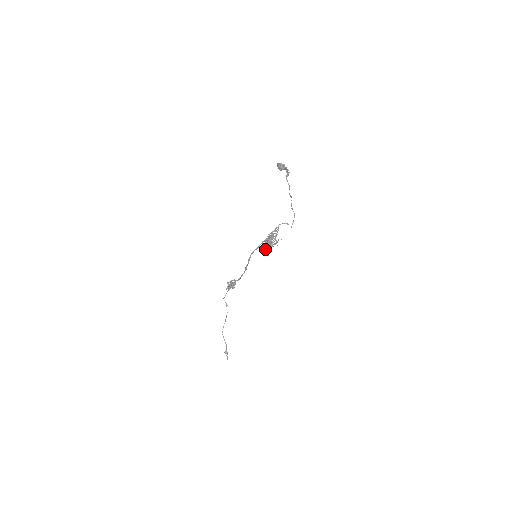
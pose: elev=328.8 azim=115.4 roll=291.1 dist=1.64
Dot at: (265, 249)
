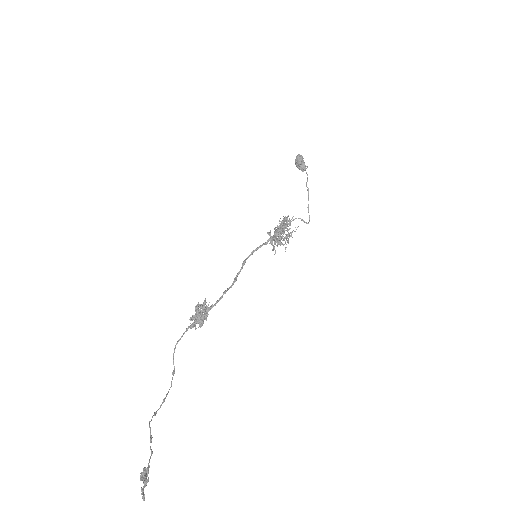
Dot at: (276, 230)
